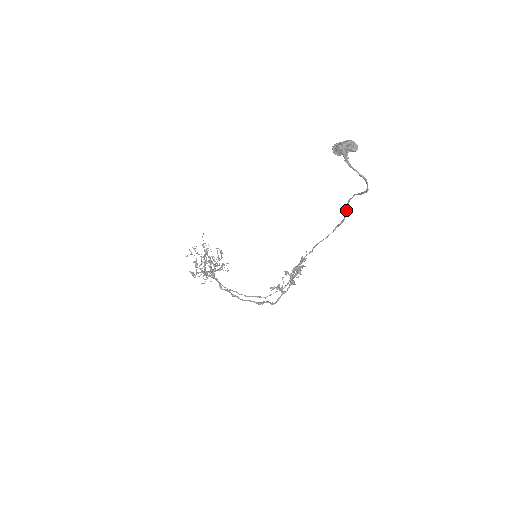
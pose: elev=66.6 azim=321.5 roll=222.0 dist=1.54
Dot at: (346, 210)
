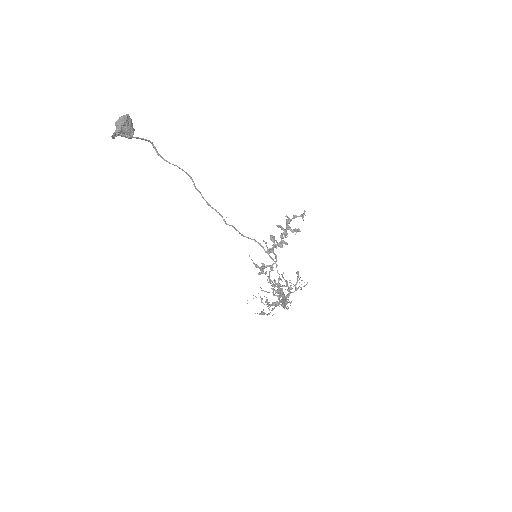
Dot at: (167, 161)
